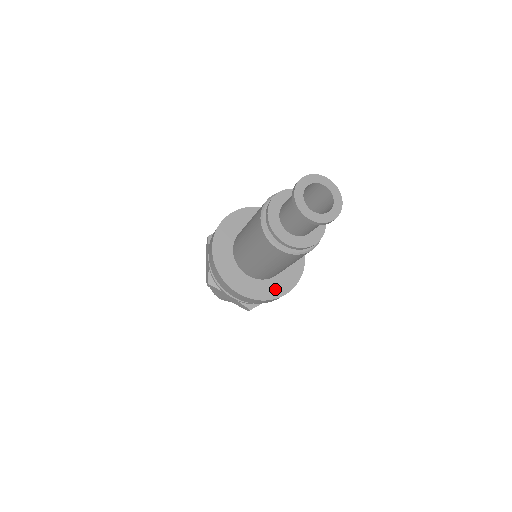
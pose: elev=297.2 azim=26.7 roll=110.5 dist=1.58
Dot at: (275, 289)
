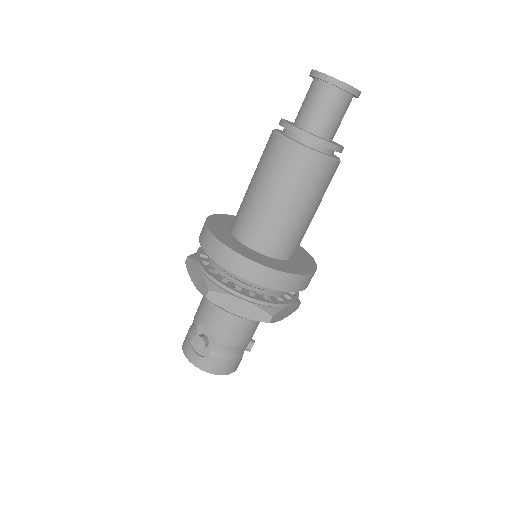
Dot at: (298, 268)
